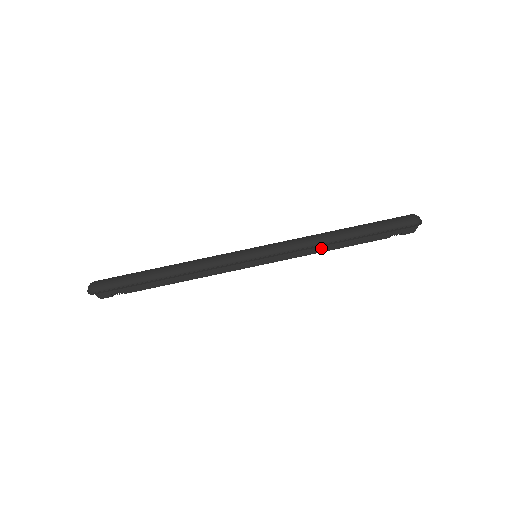
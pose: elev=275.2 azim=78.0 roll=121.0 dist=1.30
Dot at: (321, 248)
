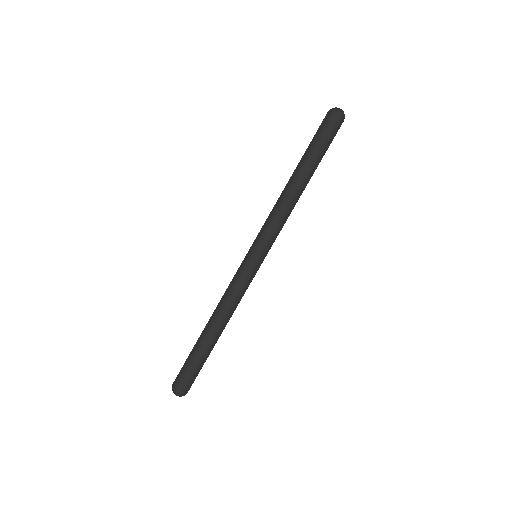
Dot at: (294, 205)
